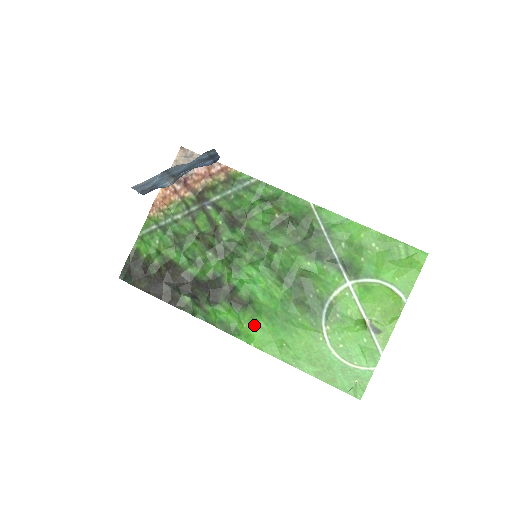
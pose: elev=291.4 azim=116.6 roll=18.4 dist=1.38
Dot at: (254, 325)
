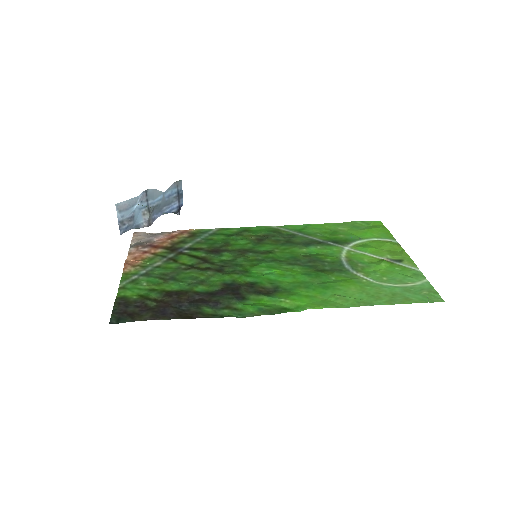
Dot at: (296, 297)
